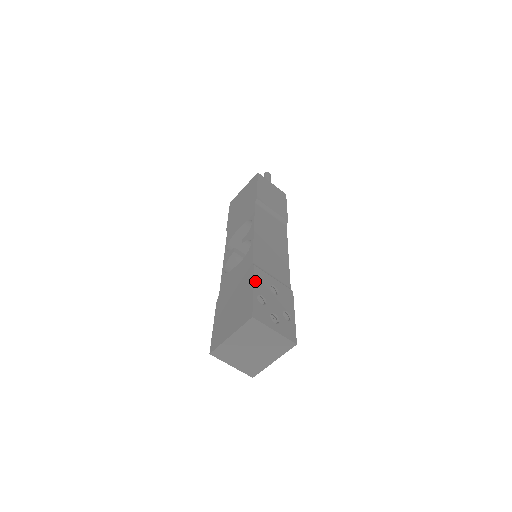
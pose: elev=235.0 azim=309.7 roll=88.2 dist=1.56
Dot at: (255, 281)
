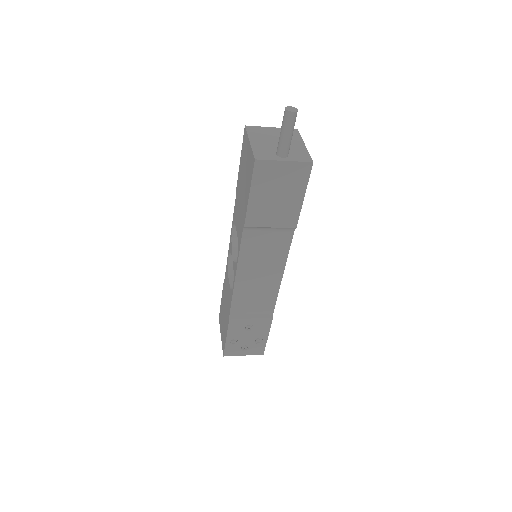
Dot at: (229, 332)
